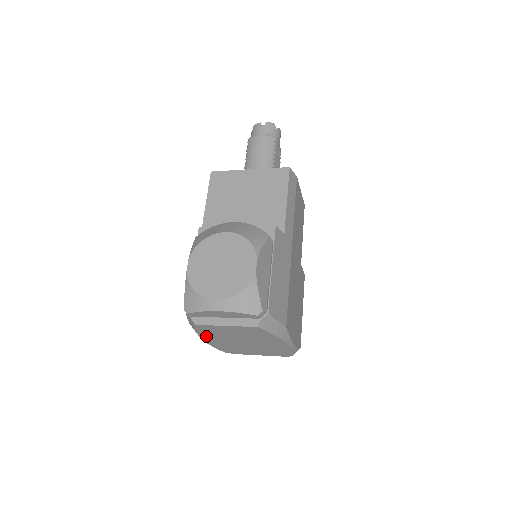
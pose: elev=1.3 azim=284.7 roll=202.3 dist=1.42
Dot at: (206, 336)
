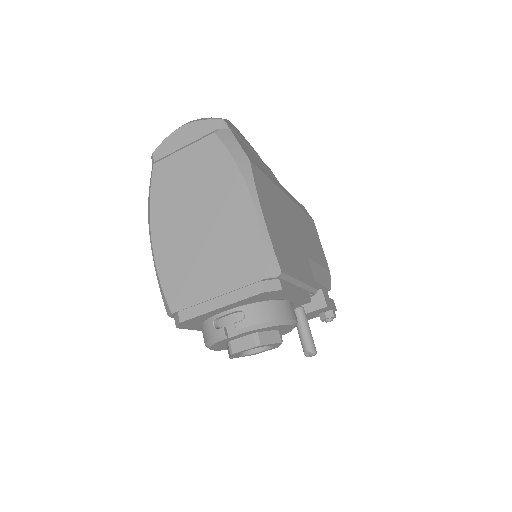
Dot at: (158, 215)
